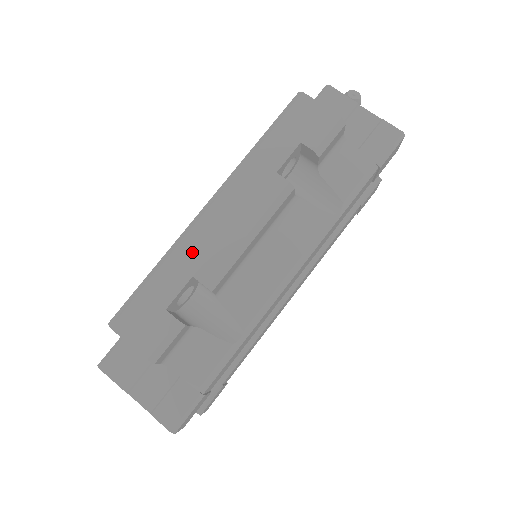
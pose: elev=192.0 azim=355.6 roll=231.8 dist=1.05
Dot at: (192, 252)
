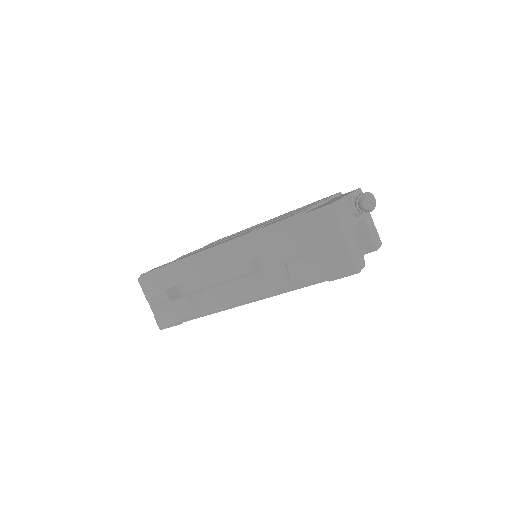
Dot at: (188, 272)
